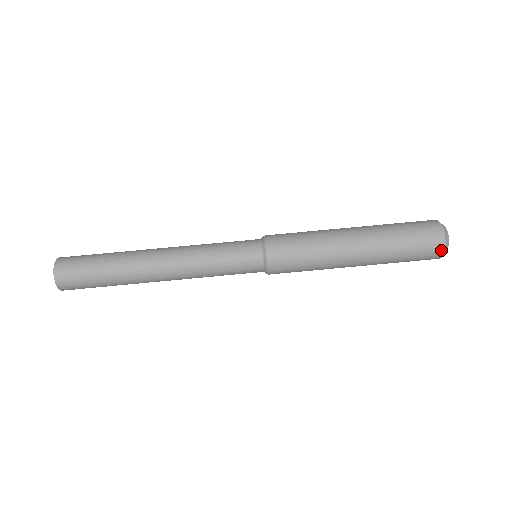
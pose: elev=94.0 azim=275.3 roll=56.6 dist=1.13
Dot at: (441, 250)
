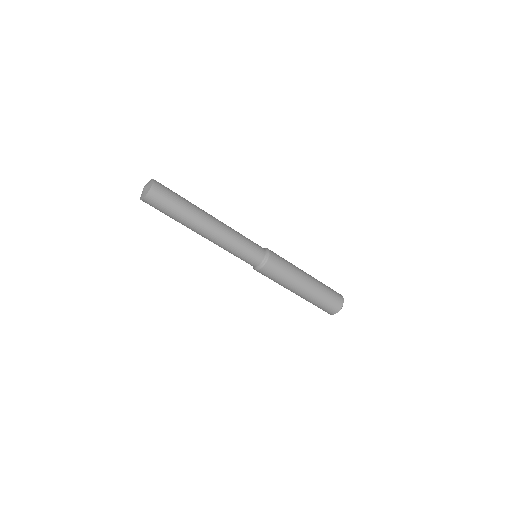
Dot at: (333, 313)
